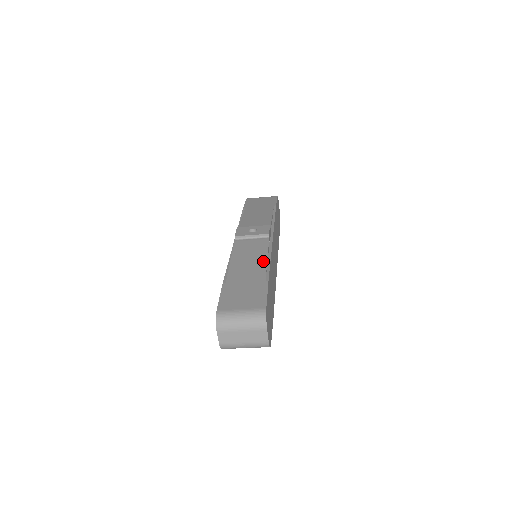
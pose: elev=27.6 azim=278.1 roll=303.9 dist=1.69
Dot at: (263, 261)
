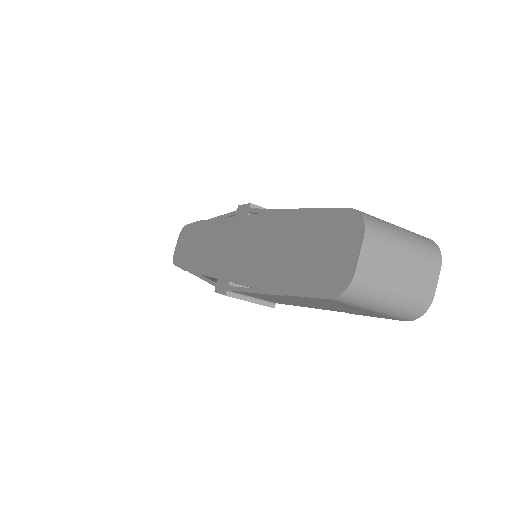
Dot at: occluded
